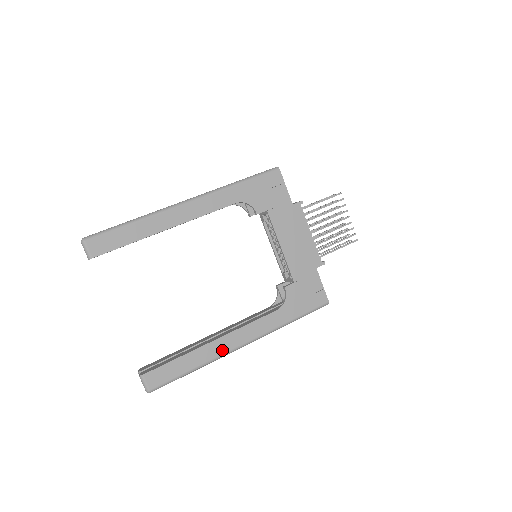
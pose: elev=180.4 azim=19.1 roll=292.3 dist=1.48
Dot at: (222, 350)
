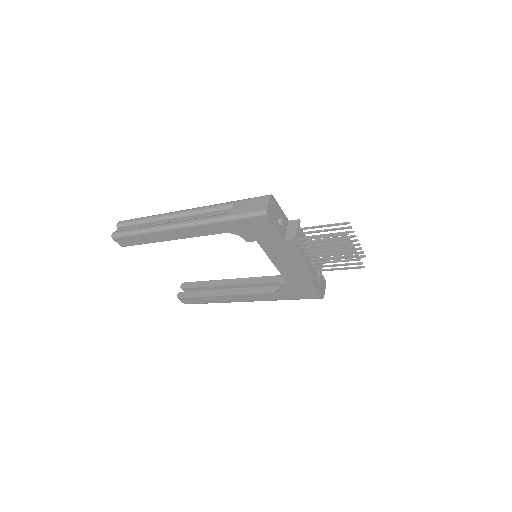
Dot at: (230, 301)
